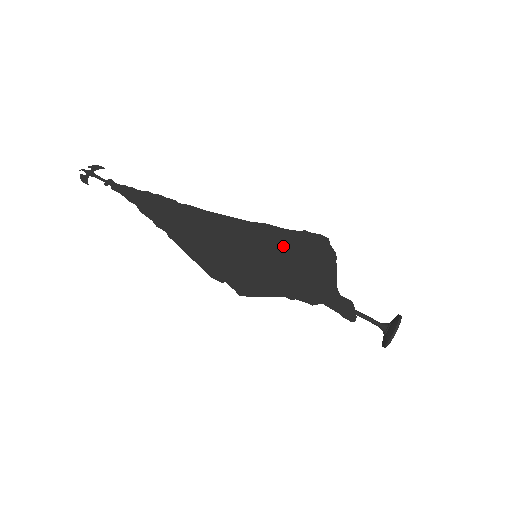
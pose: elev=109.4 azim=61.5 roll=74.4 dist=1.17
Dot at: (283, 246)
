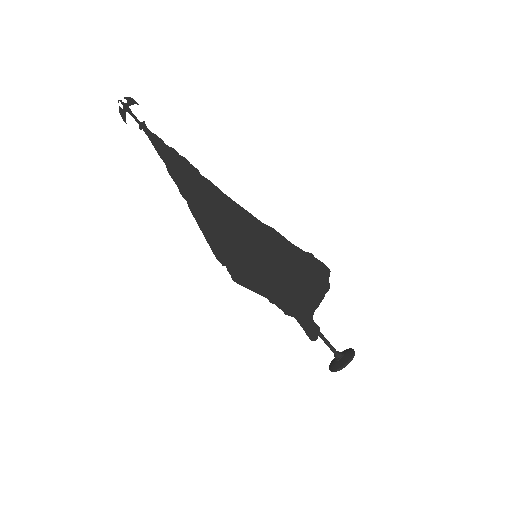
Dot at: (282, 259)
